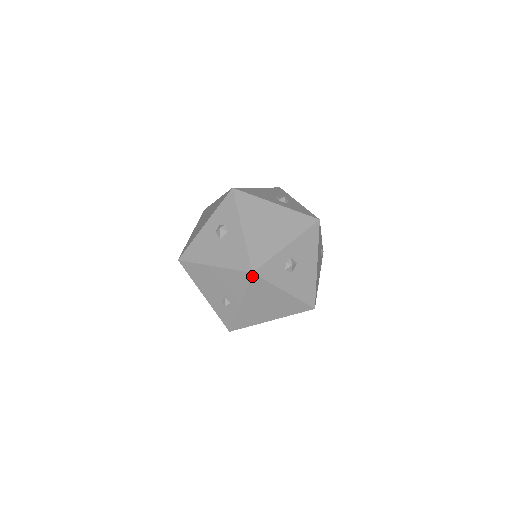
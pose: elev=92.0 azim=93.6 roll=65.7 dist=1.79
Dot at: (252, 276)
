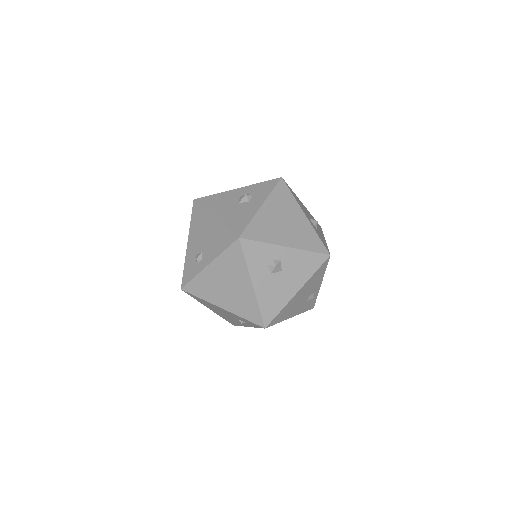
Dot at: (236, 241)
